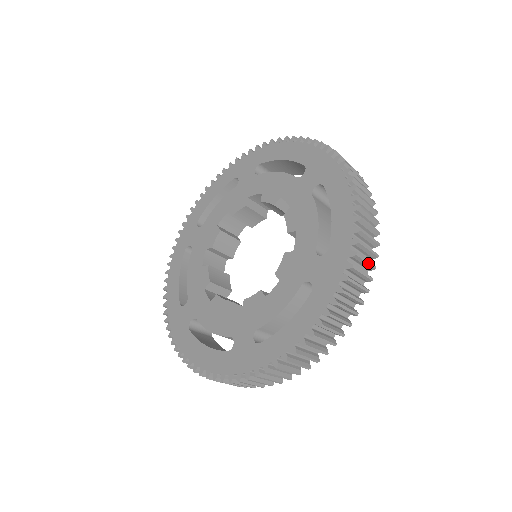
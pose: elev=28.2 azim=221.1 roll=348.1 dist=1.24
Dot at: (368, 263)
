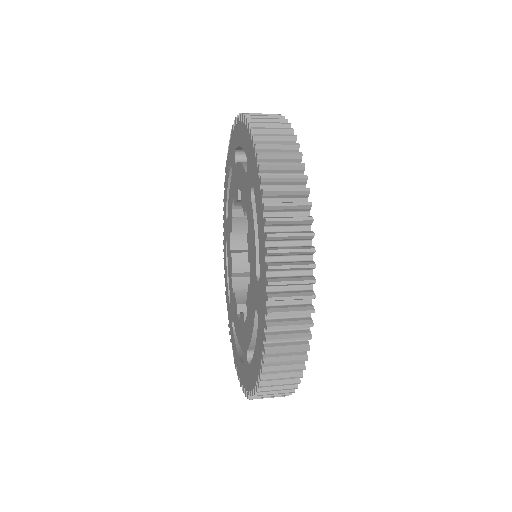
Dot at: occluded
